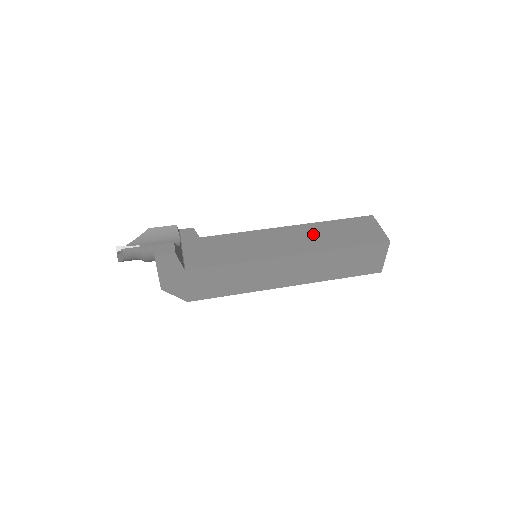
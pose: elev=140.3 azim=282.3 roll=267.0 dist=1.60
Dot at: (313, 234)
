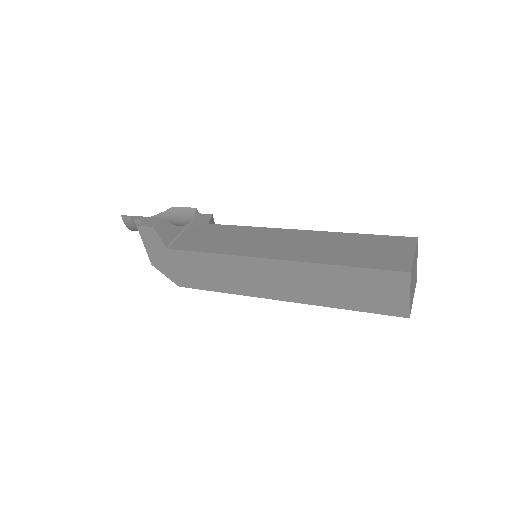
Dot at: (320, 243)
